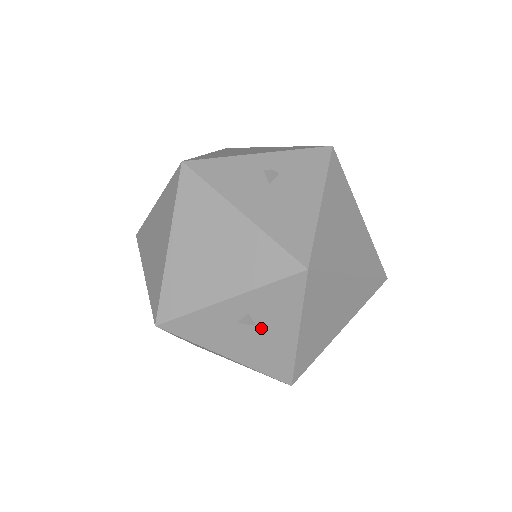
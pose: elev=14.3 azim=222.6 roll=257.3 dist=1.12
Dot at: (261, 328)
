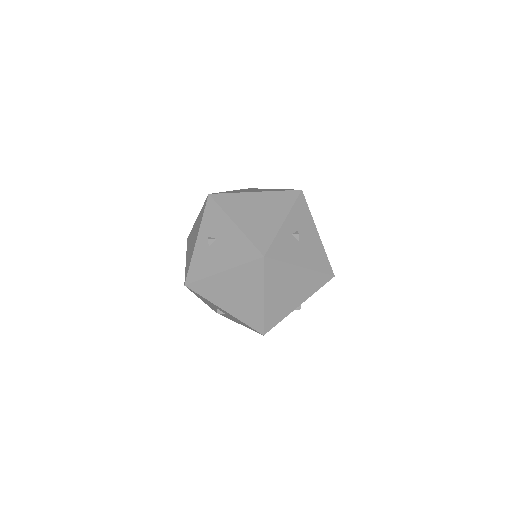
Dot at: (219, 238)
